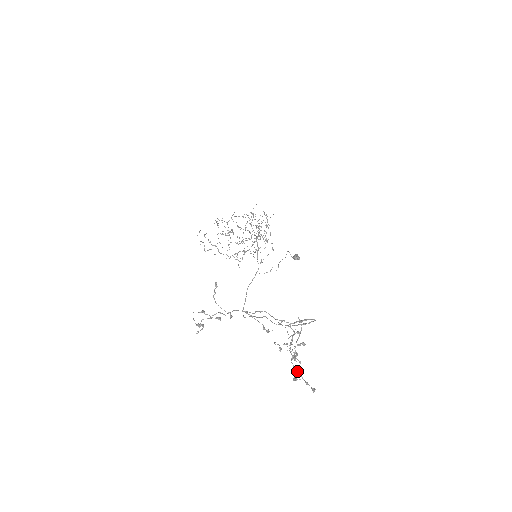
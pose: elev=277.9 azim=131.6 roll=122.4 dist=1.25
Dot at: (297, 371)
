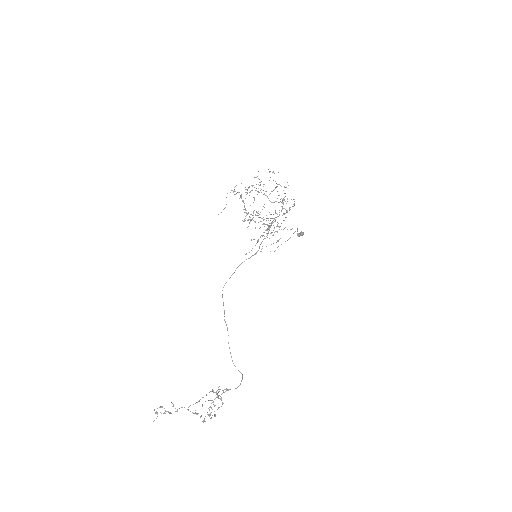
Dot at: (208, 415)
